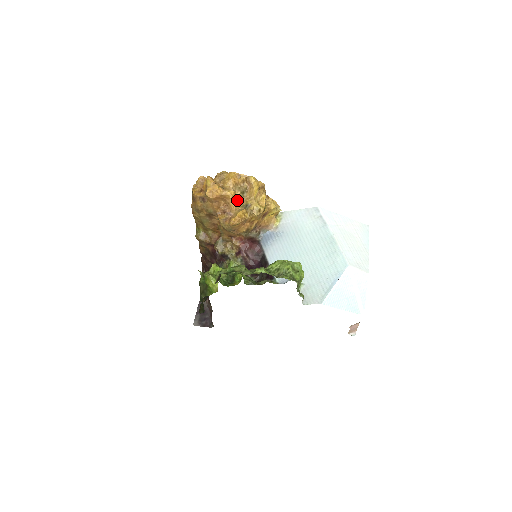
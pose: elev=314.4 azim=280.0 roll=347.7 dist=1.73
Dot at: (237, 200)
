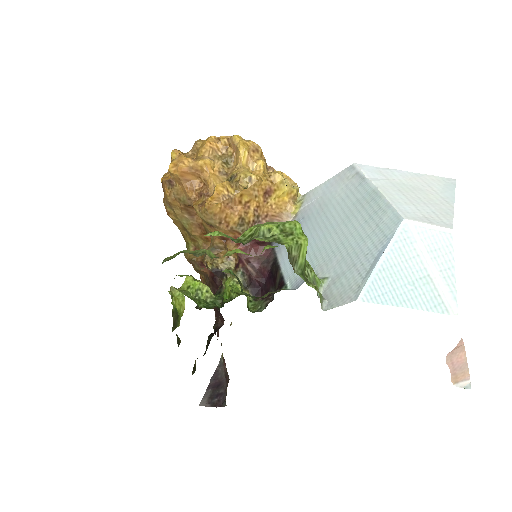
Dot at: (217, 173)
